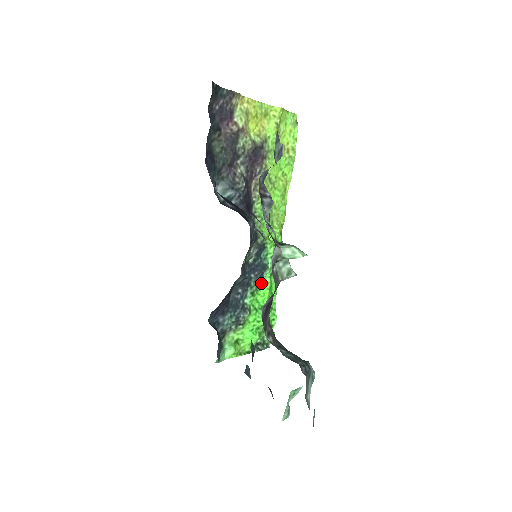
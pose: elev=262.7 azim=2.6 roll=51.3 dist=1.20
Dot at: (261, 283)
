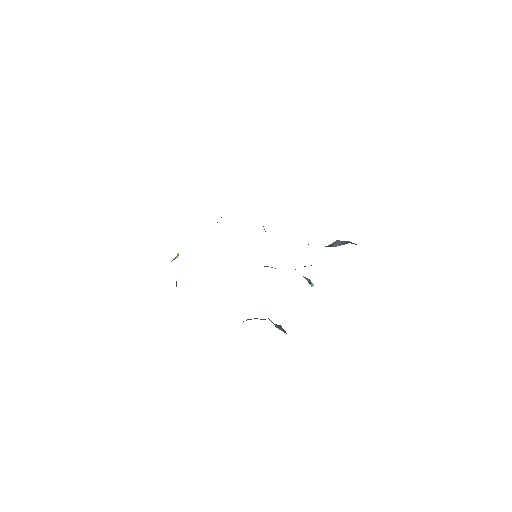
Dot at: occluded
